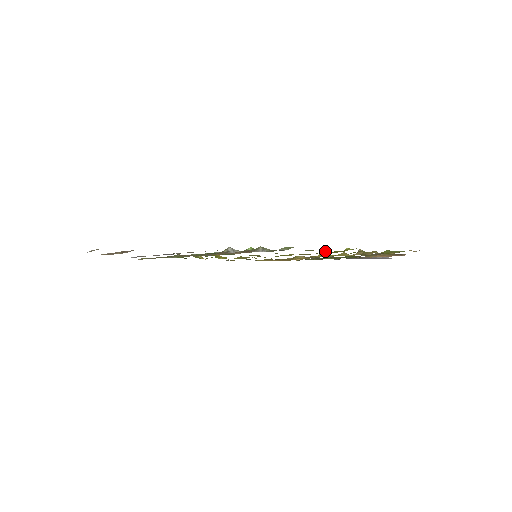
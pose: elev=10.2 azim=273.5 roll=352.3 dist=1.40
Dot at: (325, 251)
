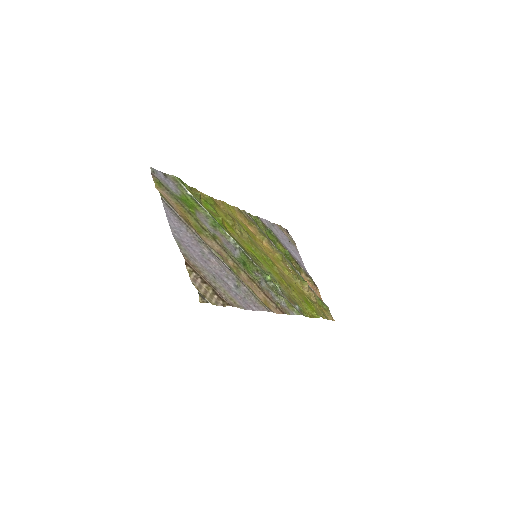
Dot at: (309, 317)
